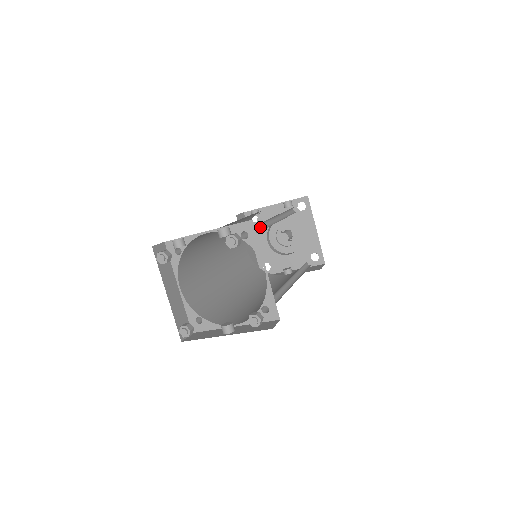
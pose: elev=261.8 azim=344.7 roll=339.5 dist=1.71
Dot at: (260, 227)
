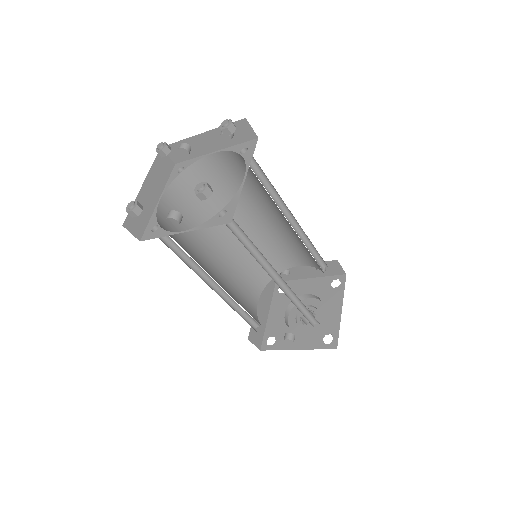
Dot at: (269, 193)
